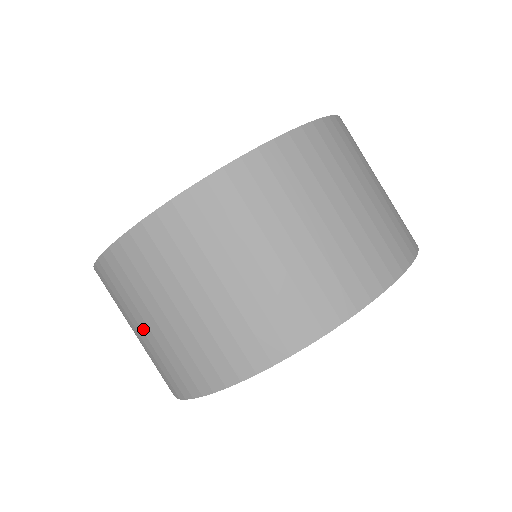
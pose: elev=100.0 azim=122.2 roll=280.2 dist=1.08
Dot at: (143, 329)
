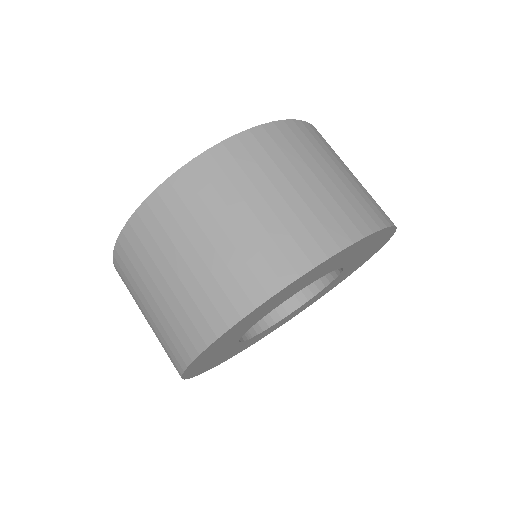
Dot at: occluded
